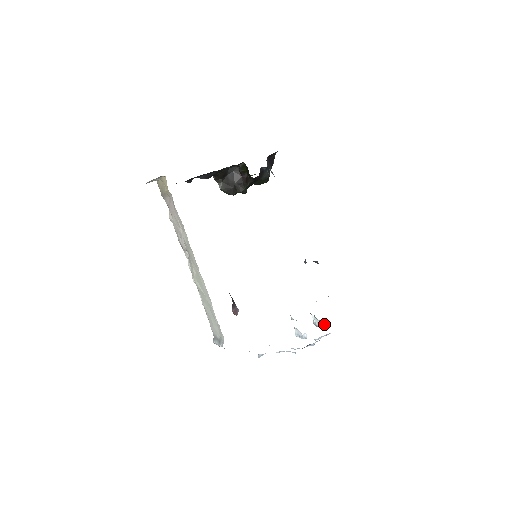
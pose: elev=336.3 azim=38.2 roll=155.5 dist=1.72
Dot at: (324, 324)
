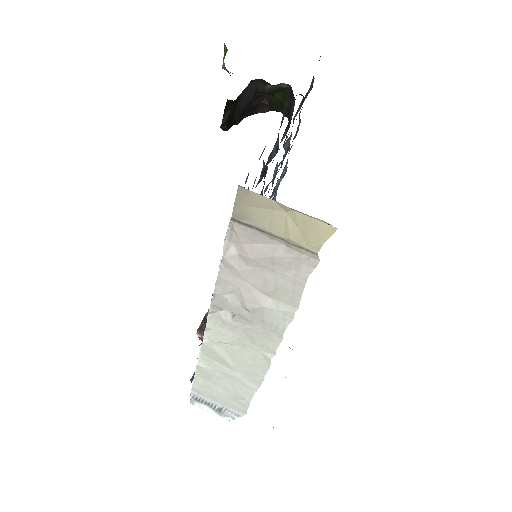
Dot at: occluded
